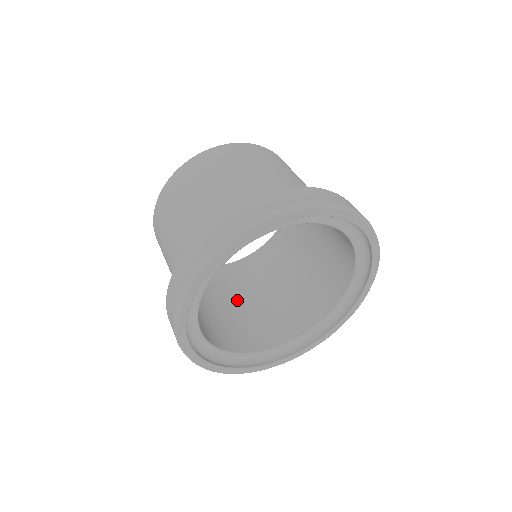
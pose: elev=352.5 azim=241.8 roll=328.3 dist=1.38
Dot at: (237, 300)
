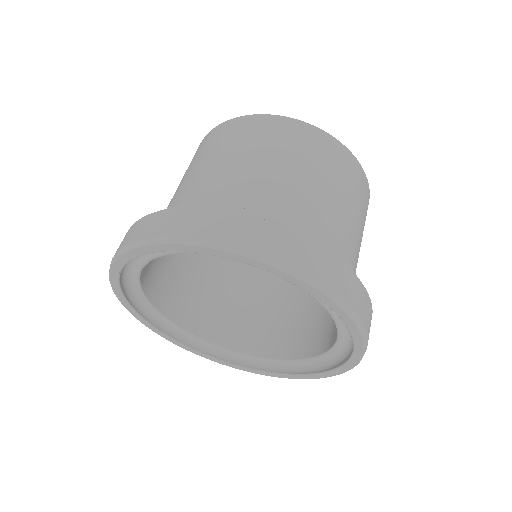
Dot at: (266, 286)
